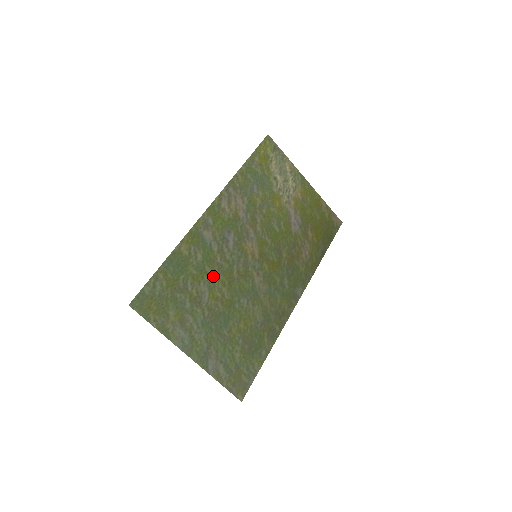
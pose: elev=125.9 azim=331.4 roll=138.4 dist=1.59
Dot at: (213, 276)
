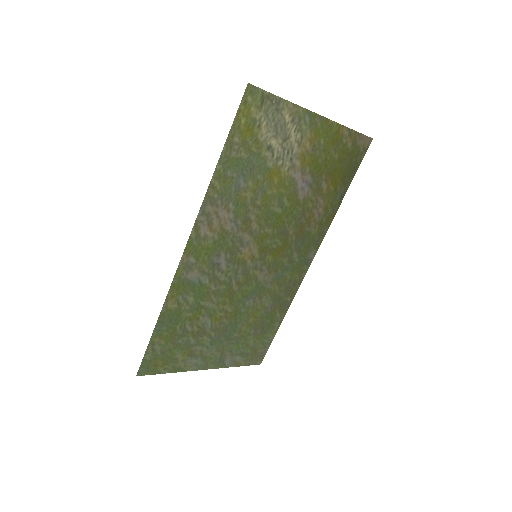
Dot at: (211, 304)
